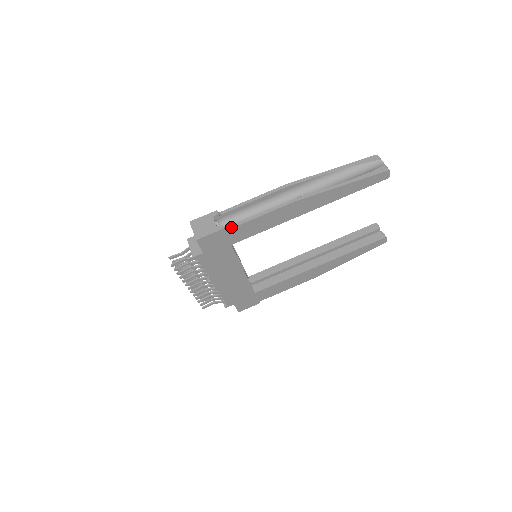
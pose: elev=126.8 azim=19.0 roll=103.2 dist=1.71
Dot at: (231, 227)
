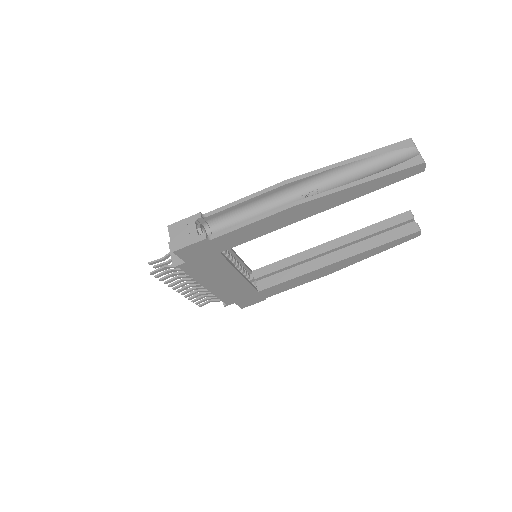
Dot at: (216, 236)
